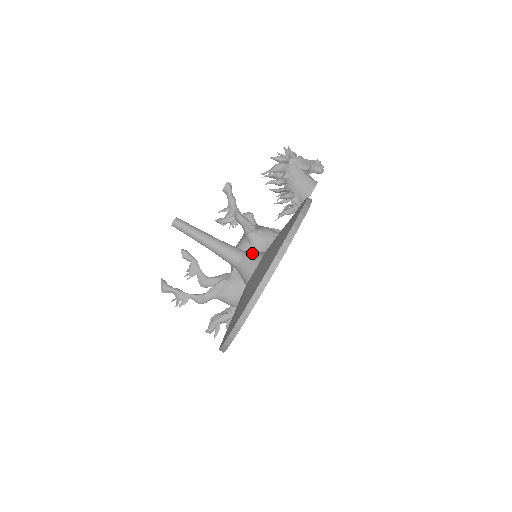
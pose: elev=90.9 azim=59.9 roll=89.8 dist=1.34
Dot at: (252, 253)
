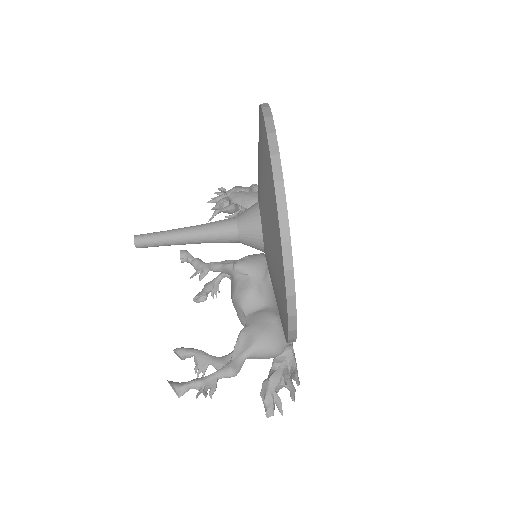
Dot at: (245, 210)
